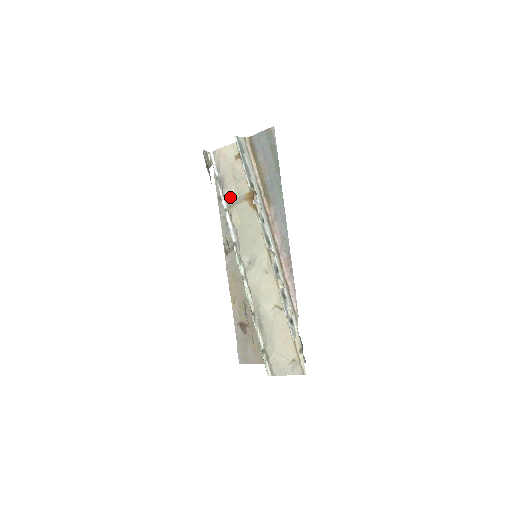
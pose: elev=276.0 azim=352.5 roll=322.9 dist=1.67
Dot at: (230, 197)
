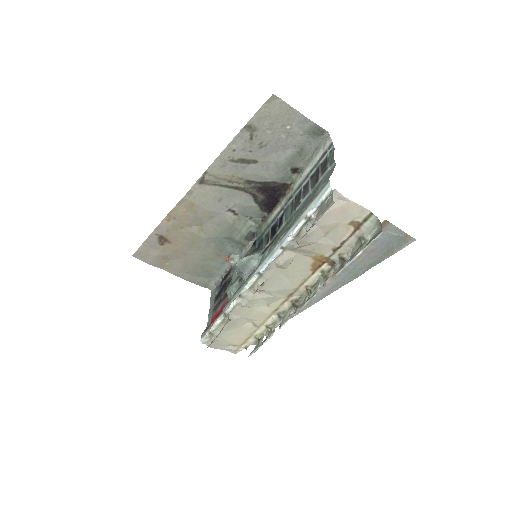
Dot at: (302, 246)
